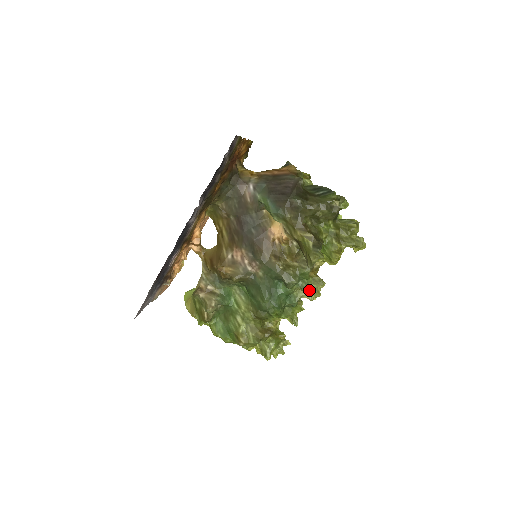
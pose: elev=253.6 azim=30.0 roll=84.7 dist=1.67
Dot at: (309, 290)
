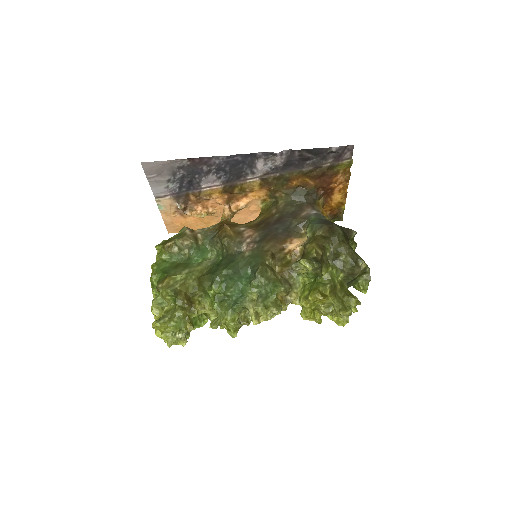
Dot at: (263, 301)
